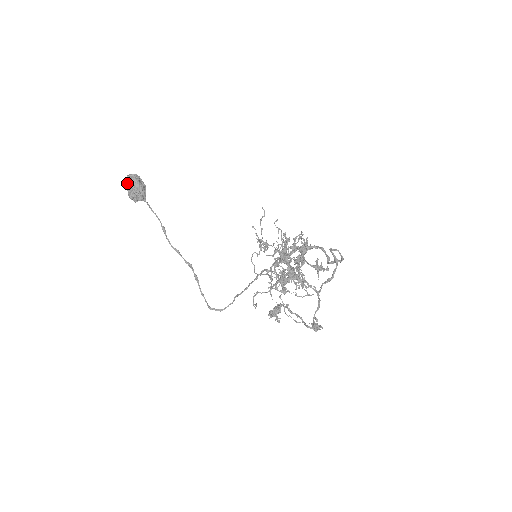
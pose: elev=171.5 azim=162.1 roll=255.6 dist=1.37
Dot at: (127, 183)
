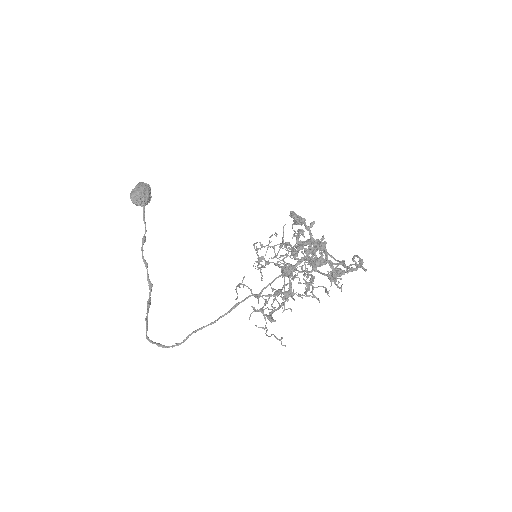
Dot at: (137, 185)
